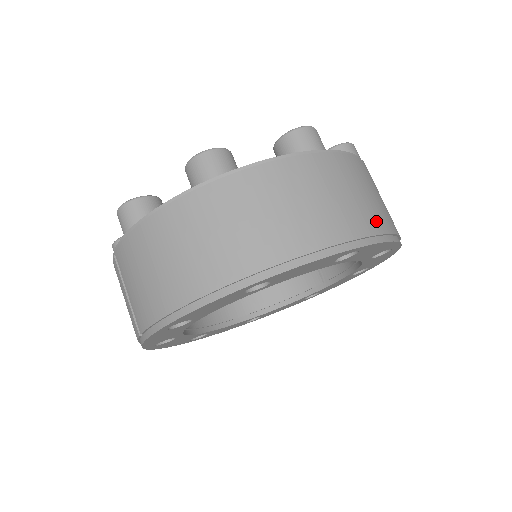
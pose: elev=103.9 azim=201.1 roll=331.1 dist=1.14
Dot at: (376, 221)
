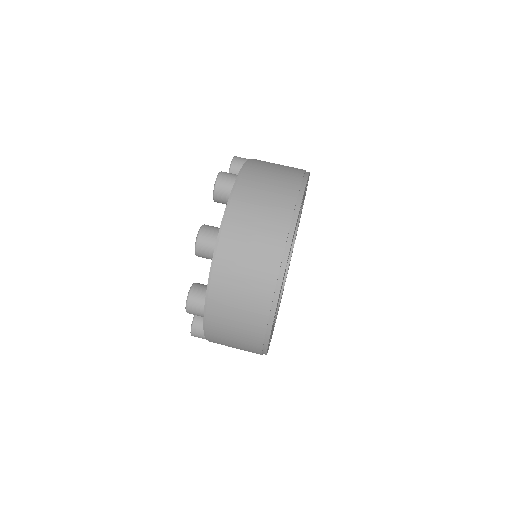
Dot at: (278, 233)
